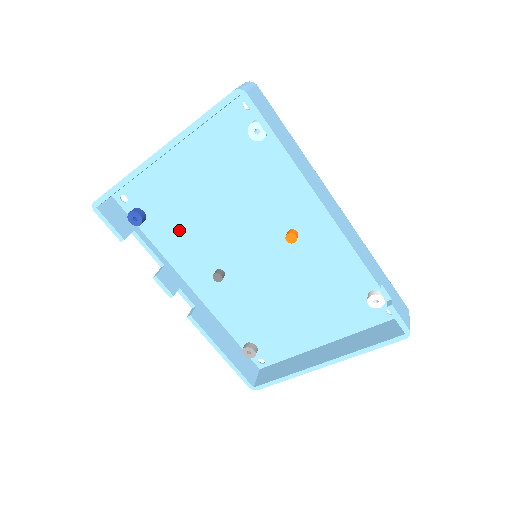
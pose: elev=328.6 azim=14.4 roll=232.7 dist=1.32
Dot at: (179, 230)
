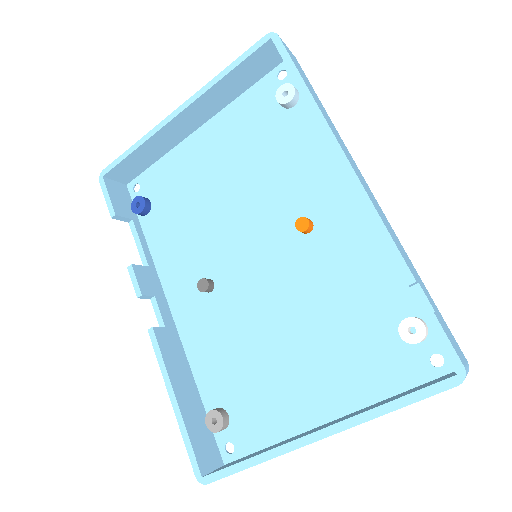
Dot at: (179, 224)
